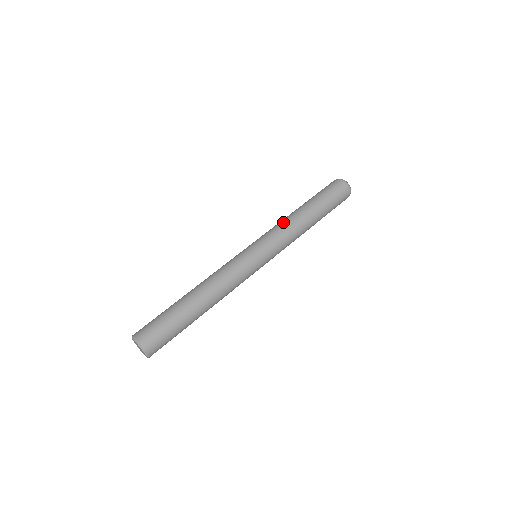
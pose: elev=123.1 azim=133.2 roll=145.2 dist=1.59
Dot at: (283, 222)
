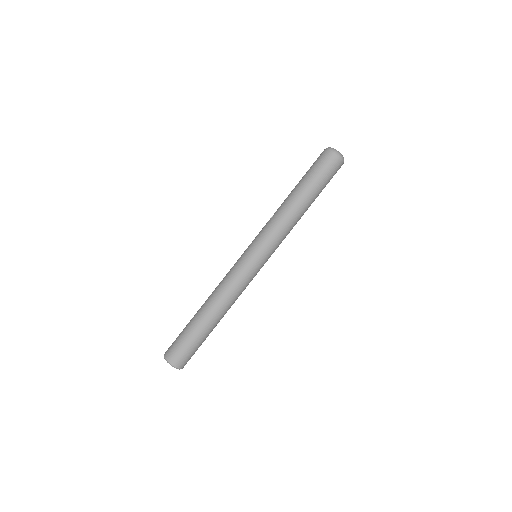
Dot at: occluded
